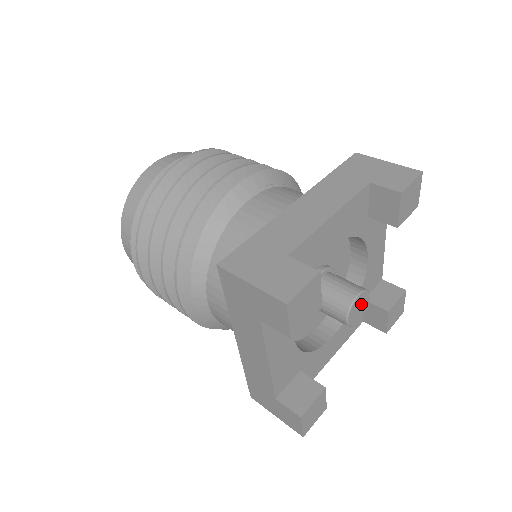
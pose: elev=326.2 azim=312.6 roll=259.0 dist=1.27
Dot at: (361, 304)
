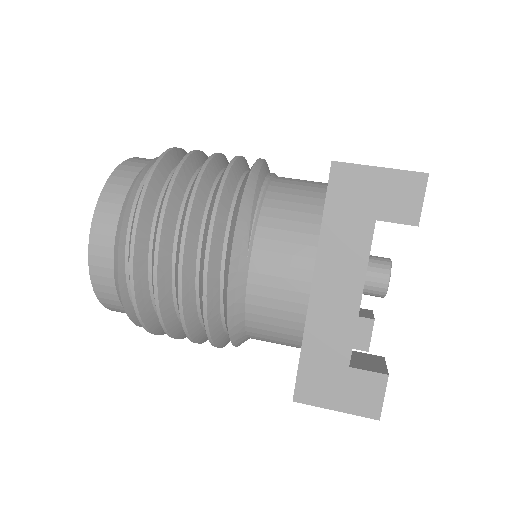
Dot at: occluded
